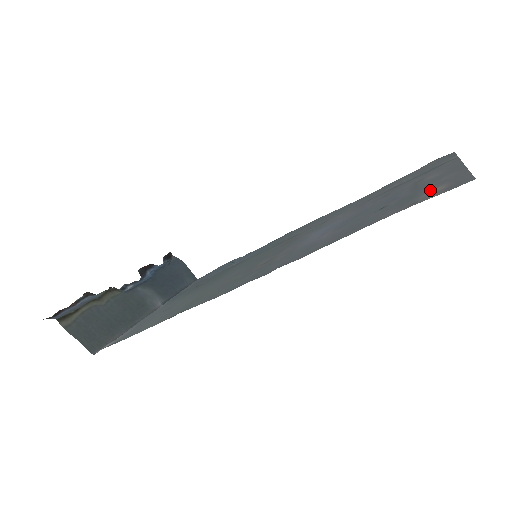
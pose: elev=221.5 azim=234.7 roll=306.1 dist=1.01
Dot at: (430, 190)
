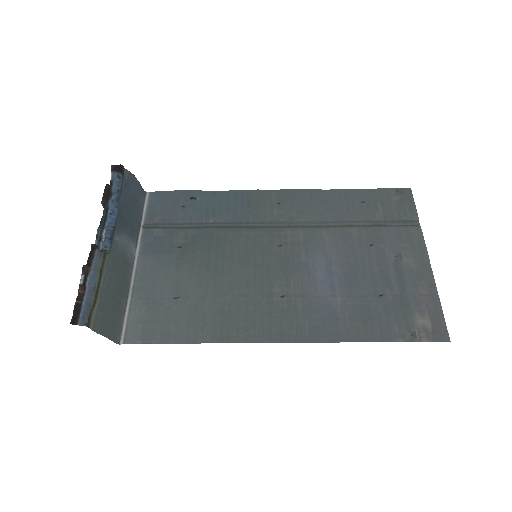
Dot at: (419, 314)
